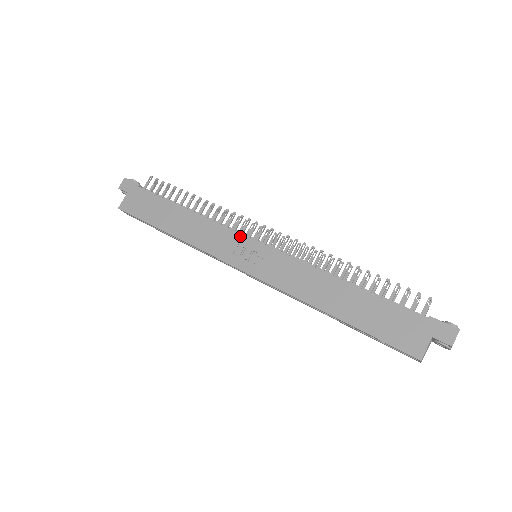
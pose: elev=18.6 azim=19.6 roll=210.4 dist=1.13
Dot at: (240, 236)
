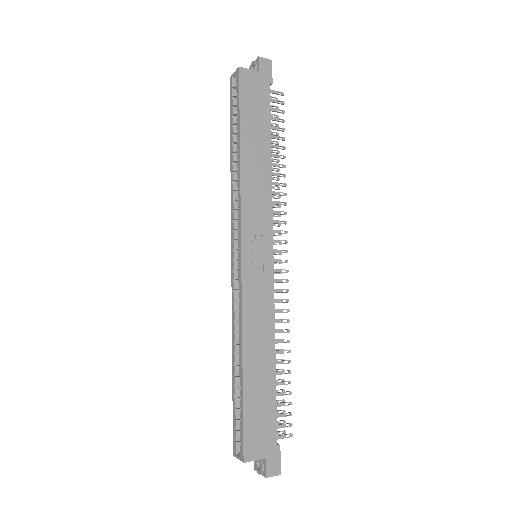
Dot at: (271, 233)
